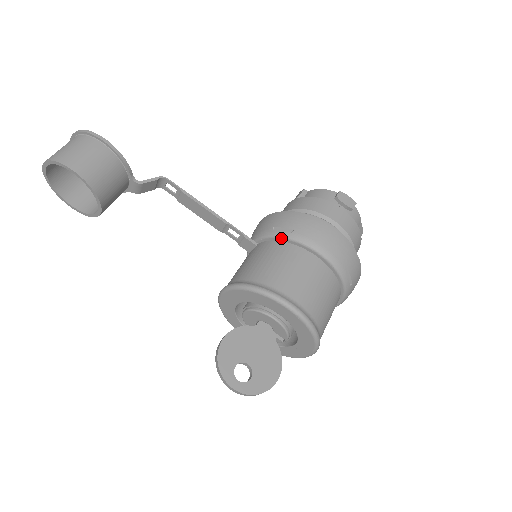
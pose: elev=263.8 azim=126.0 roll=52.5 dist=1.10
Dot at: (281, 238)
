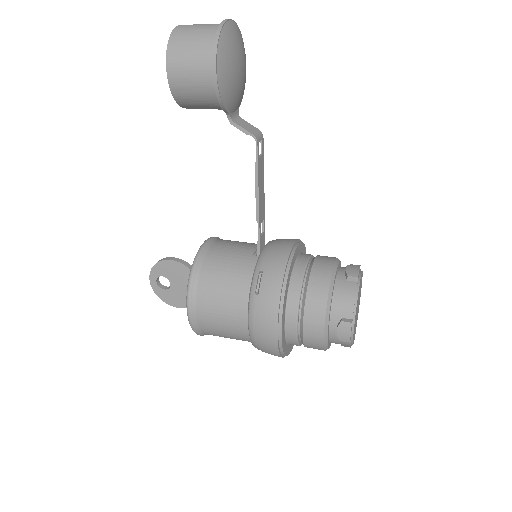
Dot at: (252, 284)
